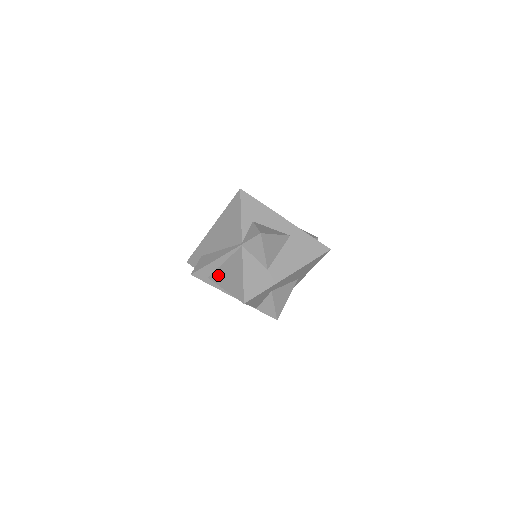
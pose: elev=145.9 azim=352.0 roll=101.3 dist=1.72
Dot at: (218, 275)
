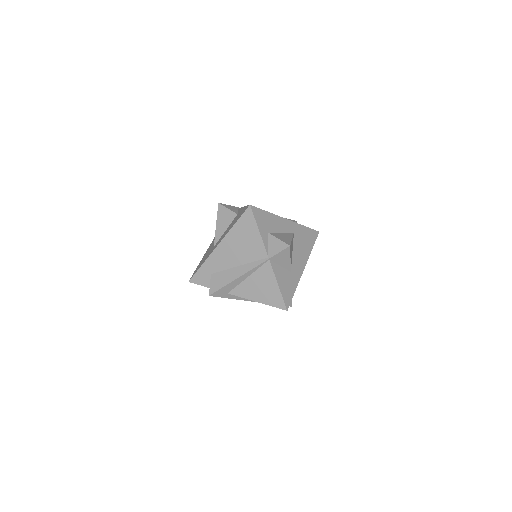
Dot at: (243, 290)
